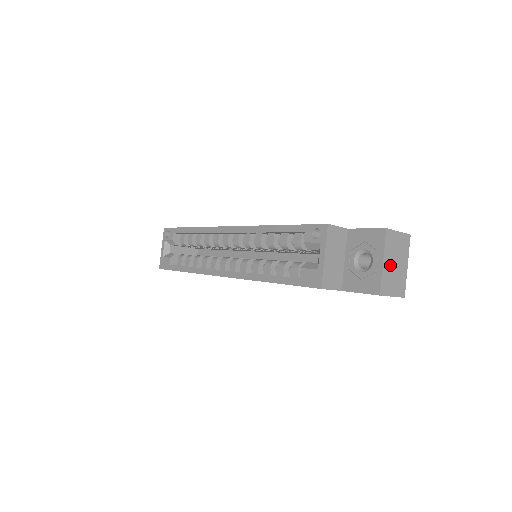
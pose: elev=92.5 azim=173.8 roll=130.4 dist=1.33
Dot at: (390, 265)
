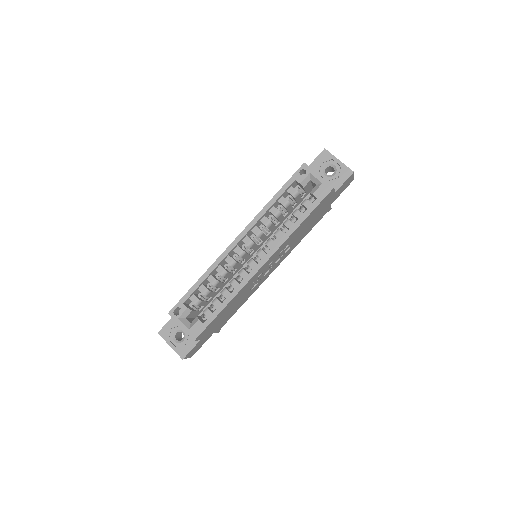
Dot at: occluded
